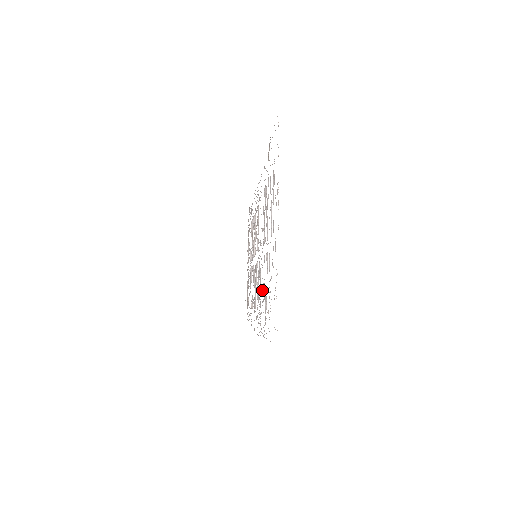
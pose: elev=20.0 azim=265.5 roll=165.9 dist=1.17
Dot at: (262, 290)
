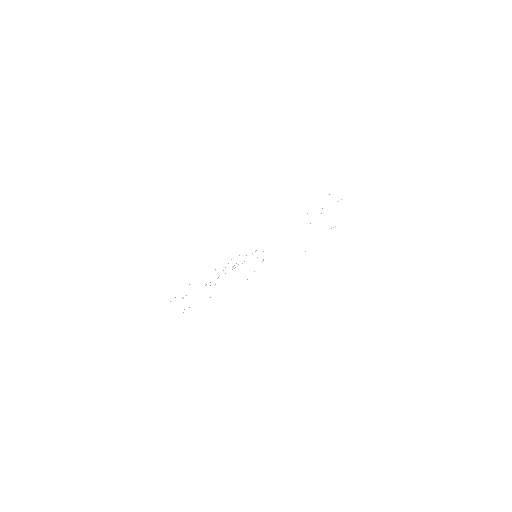
Dot at: occluded
